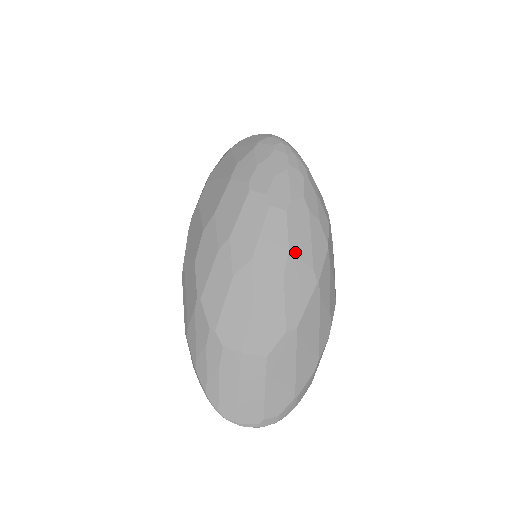
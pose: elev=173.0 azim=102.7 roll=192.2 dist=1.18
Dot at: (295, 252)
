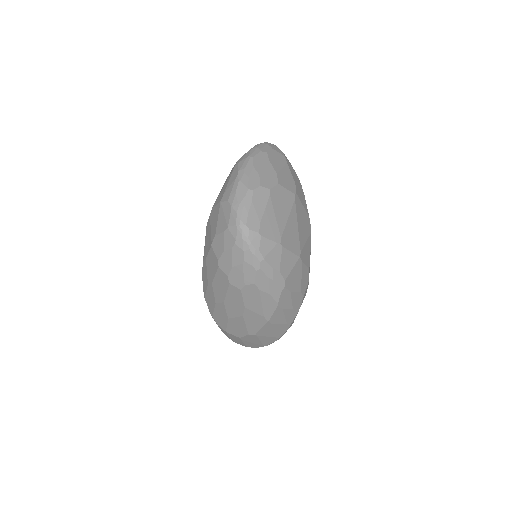
Dot at: (249, 309)
